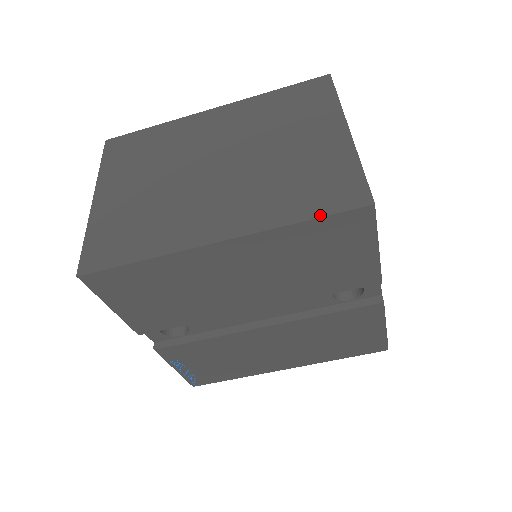
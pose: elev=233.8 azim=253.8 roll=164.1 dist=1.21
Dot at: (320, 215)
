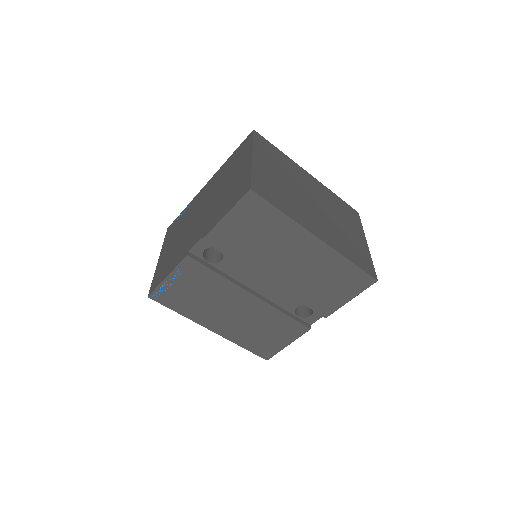
Dot at: (360, 267)
